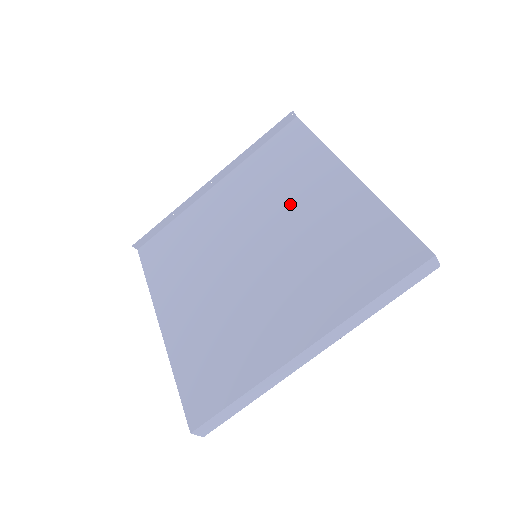
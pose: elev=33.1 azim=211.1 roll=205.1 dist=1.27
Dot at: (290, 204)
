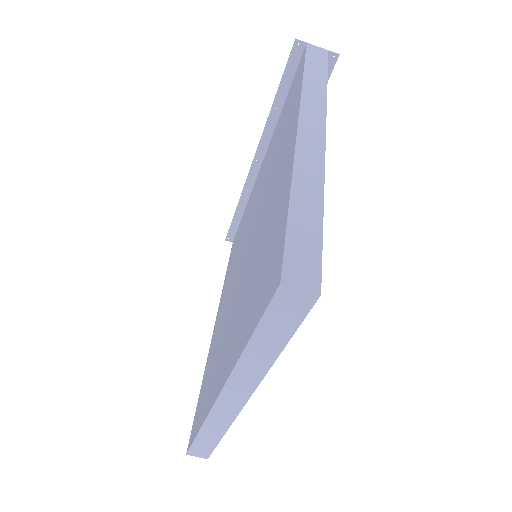
Dot at: (268, 186)
